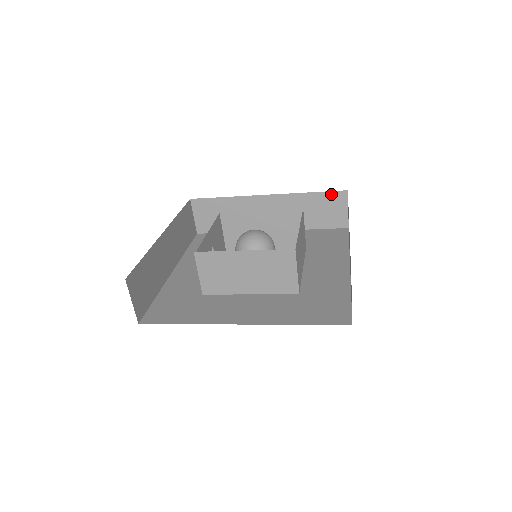
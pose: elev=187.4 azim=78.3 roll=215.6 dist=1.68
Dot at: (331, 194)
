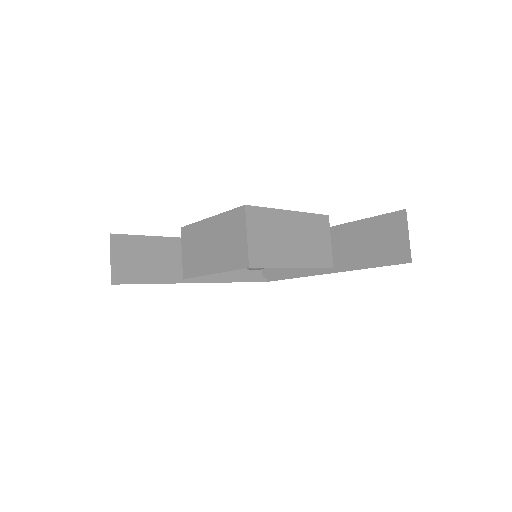
Dot at: (388, 217)
